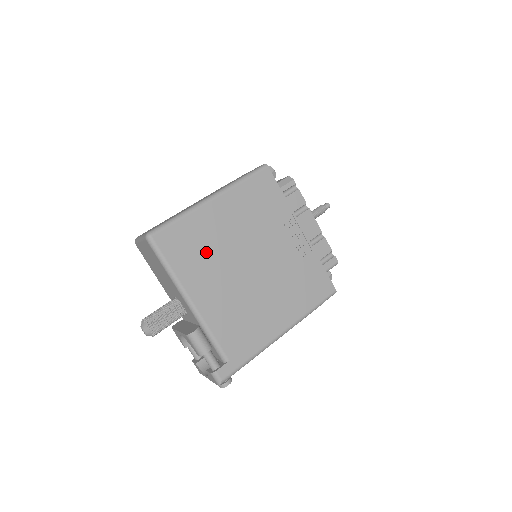
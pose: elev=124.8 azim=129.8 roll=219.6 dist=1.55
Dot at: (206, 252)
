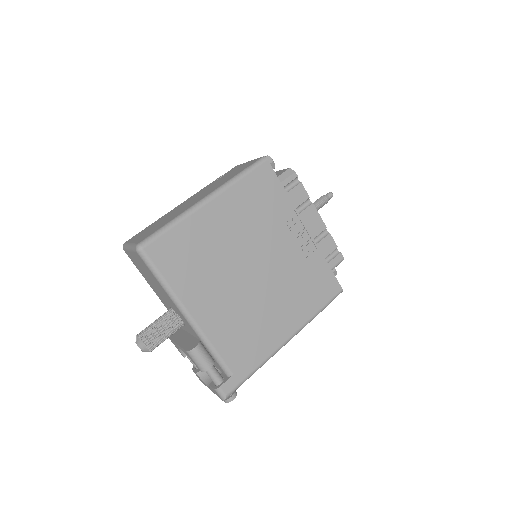
Dot at: (204, 261)
